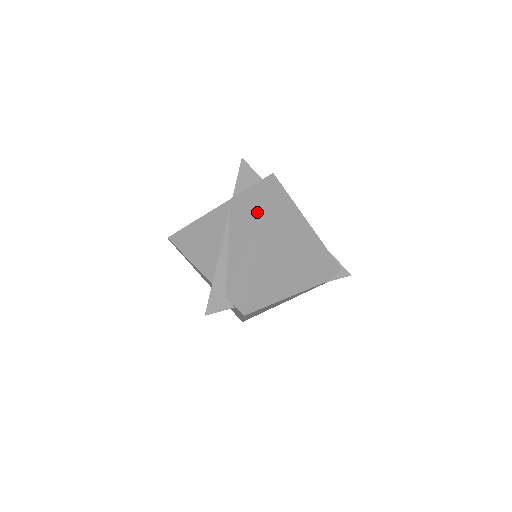
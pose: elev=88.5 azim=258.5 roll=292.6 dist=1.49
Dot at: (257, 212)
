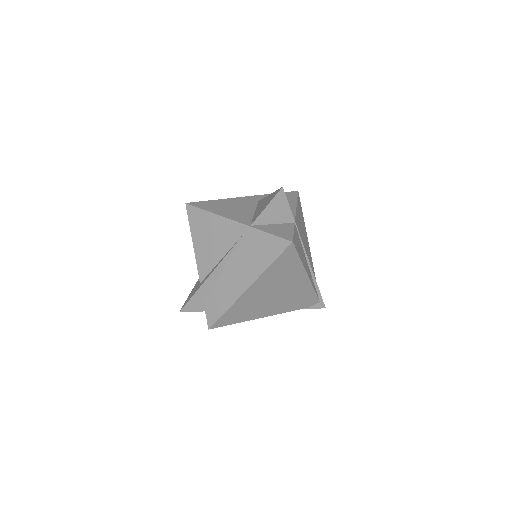
Dot at: (260, 263)
